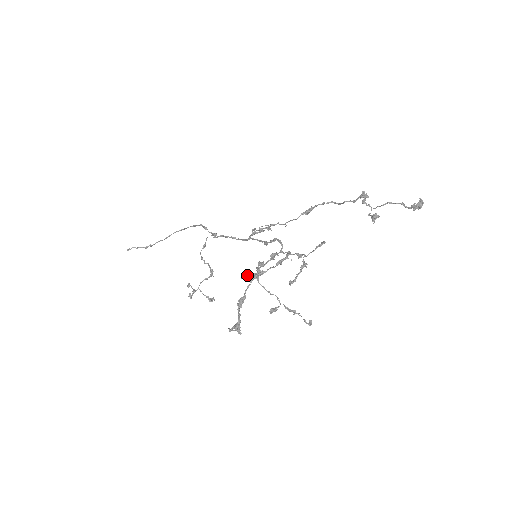
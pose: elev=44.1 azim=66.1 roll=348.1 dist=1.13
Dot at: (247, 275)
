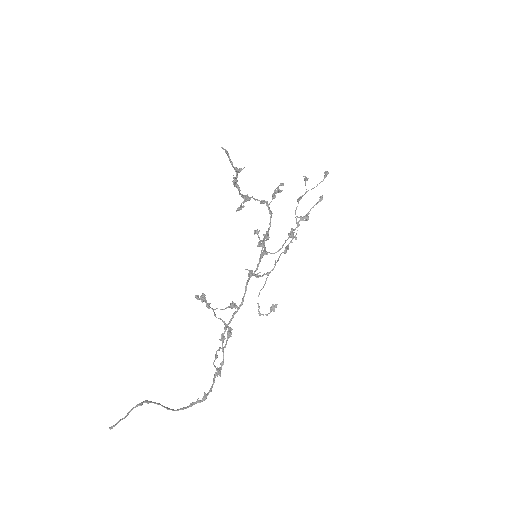
Dot at: (239, 207)
